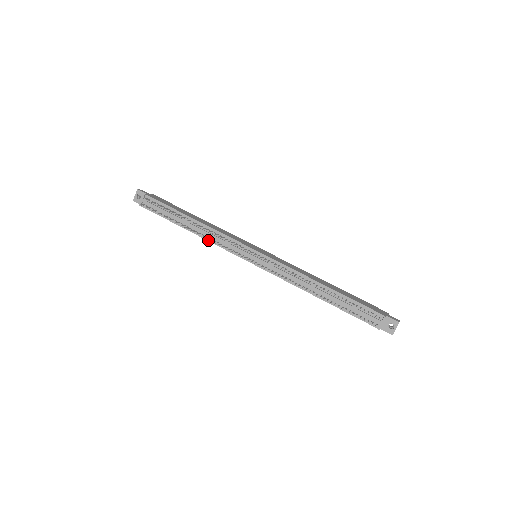
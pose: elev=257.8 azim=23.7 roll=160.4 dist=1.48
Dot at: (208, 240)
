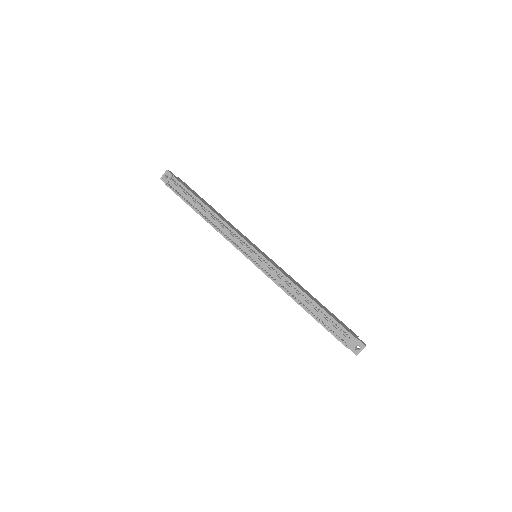
Dot at: (218, 231)
